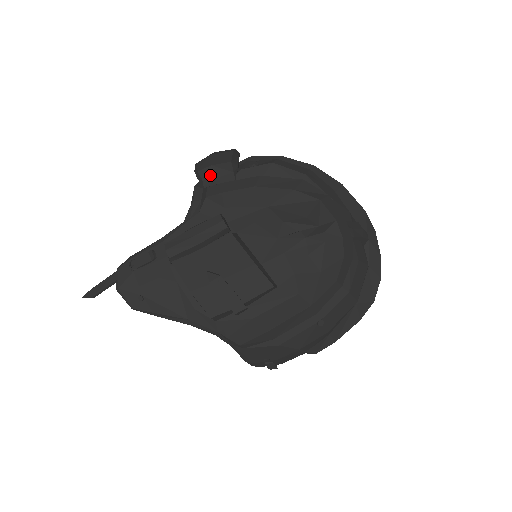
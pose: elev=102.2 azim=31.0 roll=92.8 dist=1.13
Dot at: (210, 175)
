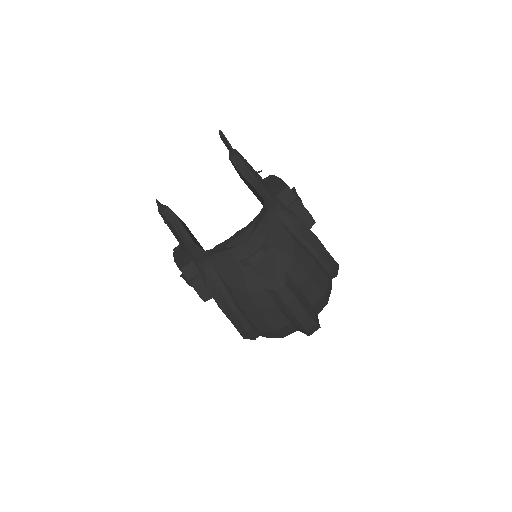
Dot at: occluded
